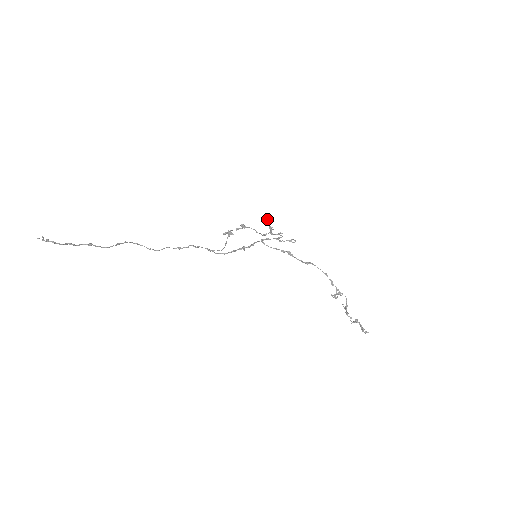
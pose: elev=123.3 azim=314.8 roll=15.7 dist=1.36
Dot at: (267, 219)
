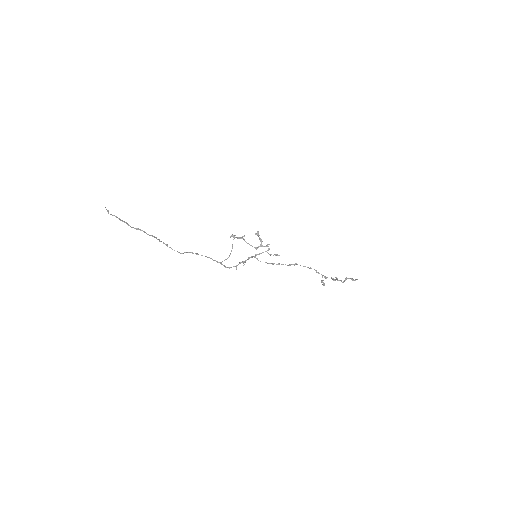
Dot at: (257, 233)
